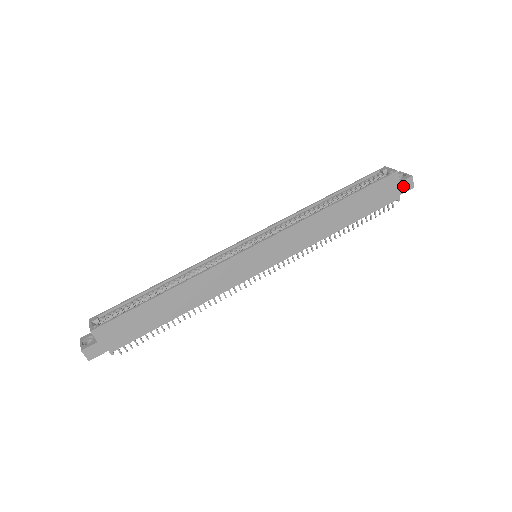
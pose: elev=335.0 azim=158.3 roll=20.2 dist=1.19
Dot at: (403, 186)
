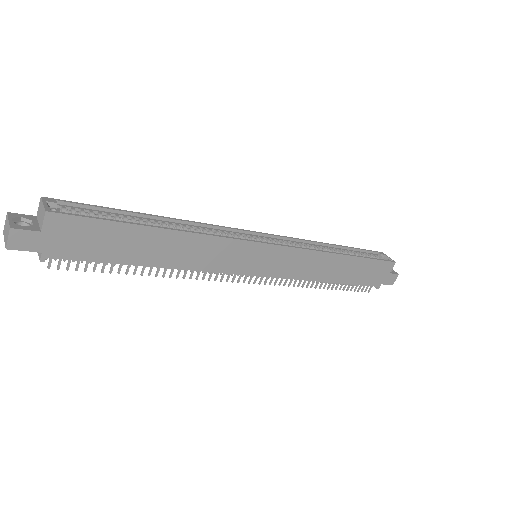
Dot at: (389, 278)
